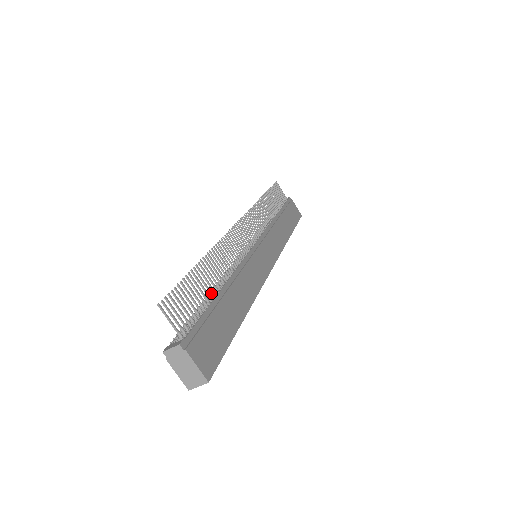
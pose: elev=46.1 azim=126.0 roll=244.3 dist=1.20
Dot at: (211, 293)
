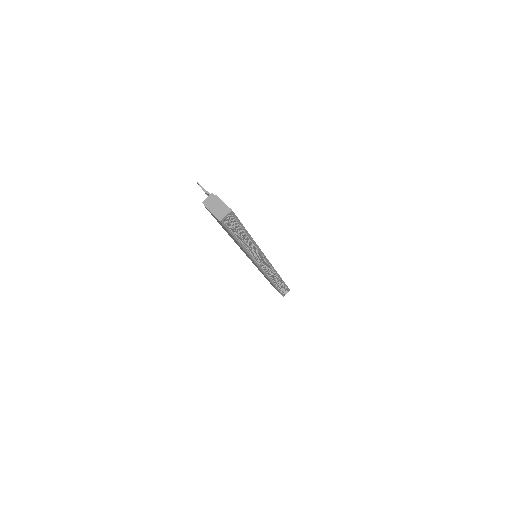
Dot at: occluded
